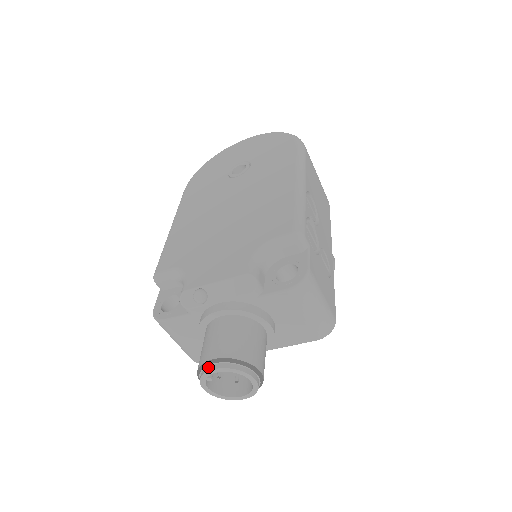
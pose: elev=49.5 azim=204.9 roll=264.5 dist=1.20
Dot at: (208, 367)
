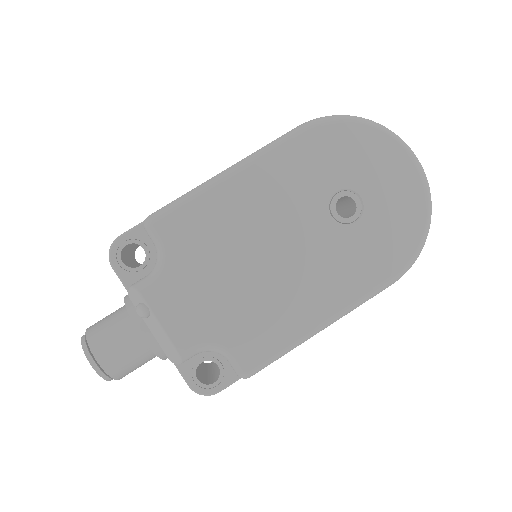
Dot at: (90, 355)
